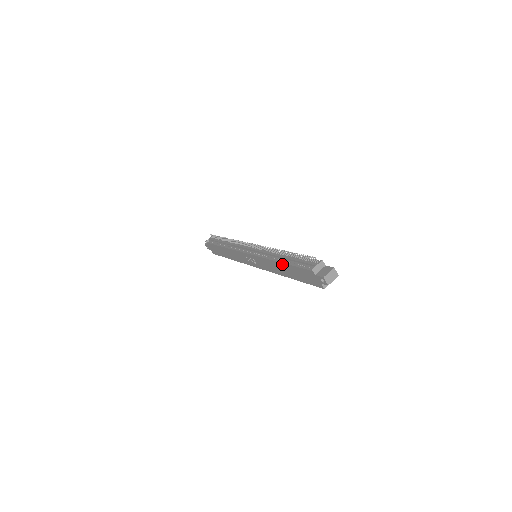
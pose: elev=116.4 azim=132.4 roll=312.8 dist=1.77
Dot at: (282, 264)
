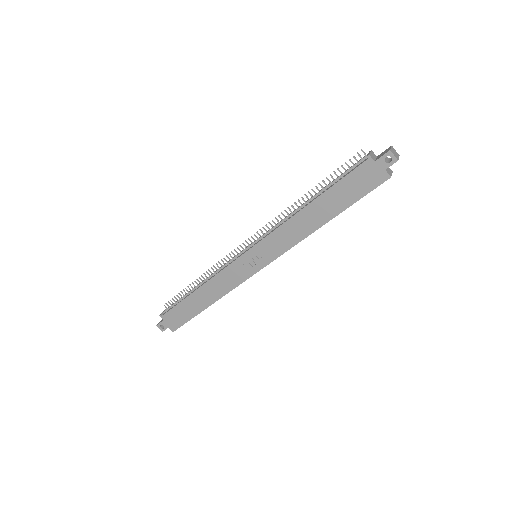
Dot at: (314, 203)
